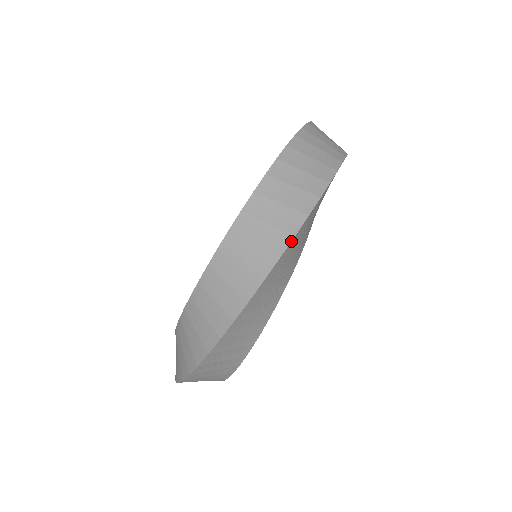
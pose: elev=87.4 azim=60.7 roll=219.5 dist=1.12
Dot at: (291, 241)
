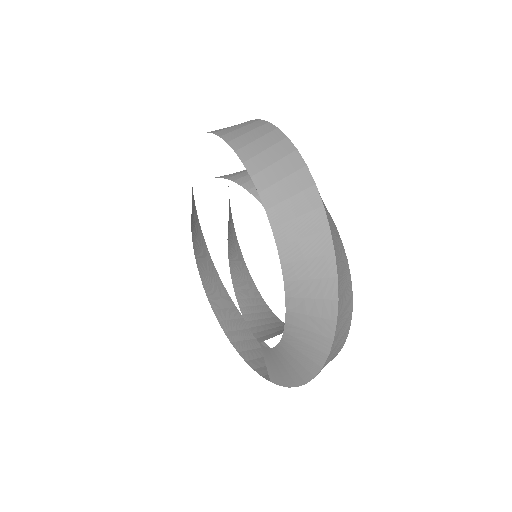
Dot at: (280, 130)
